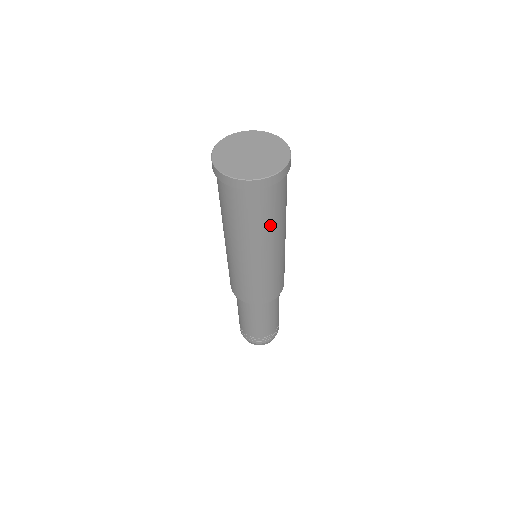
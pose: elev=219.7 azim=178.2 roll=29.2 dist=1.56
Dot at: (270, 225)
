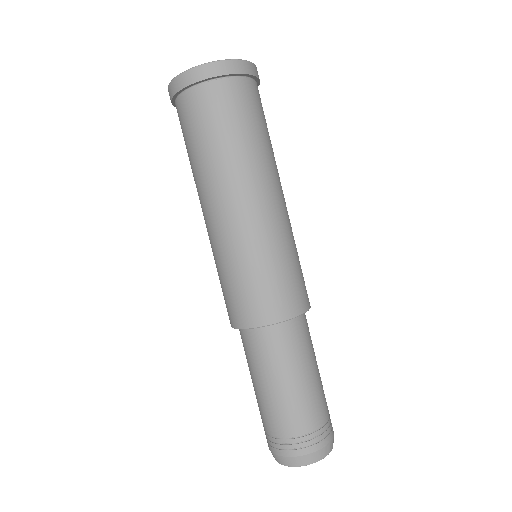
Dot at: (264, 146)
